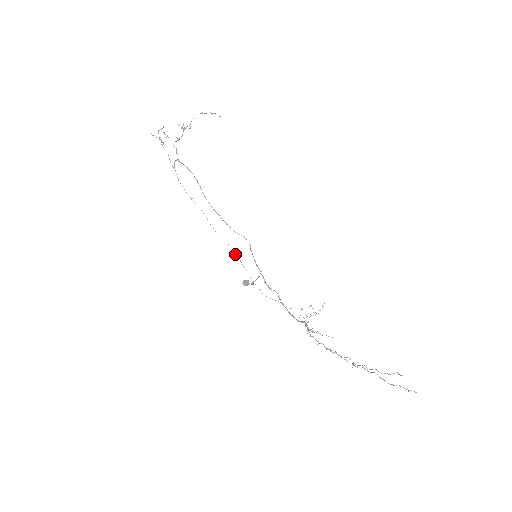
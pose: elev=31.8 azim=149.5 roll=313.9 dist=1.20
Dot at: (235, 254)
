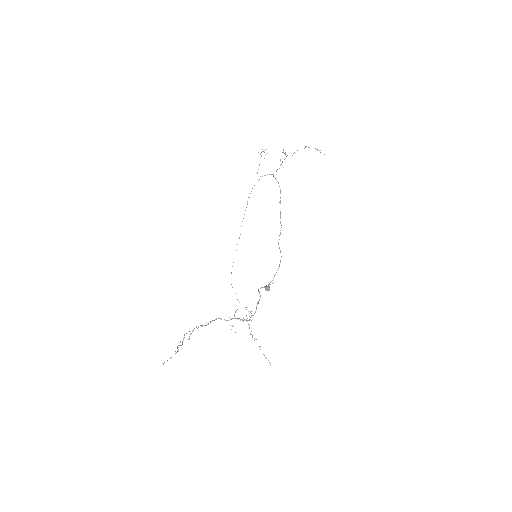
Dot at: occluded
